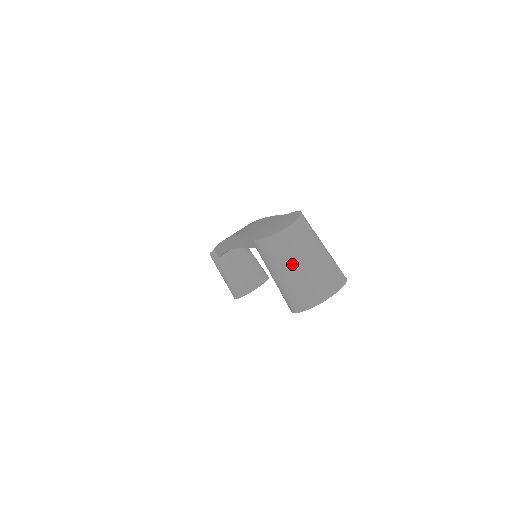
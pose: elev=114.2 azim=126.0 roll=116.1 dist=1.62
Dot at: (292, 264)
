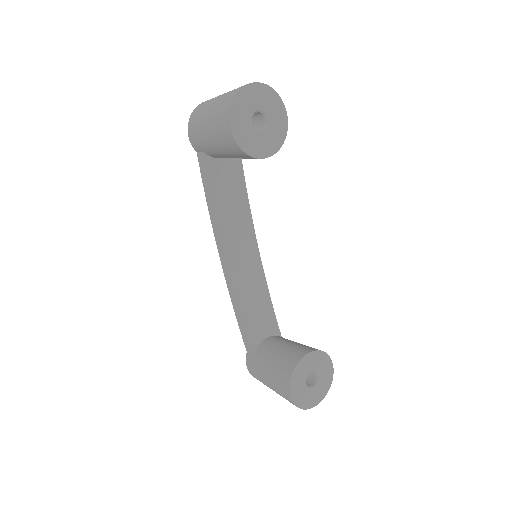
Dot at: (212, 101)
